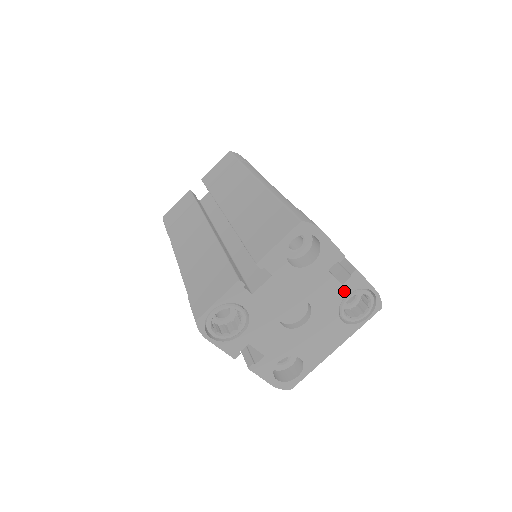
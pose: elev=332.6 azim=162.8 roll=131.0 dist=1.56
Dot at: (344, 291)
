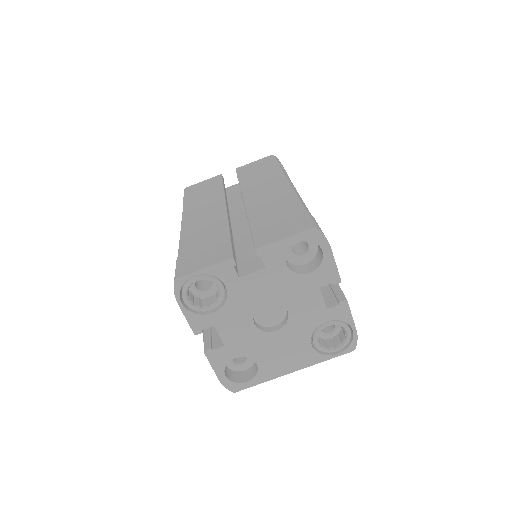
Dot at: (326, 316)
